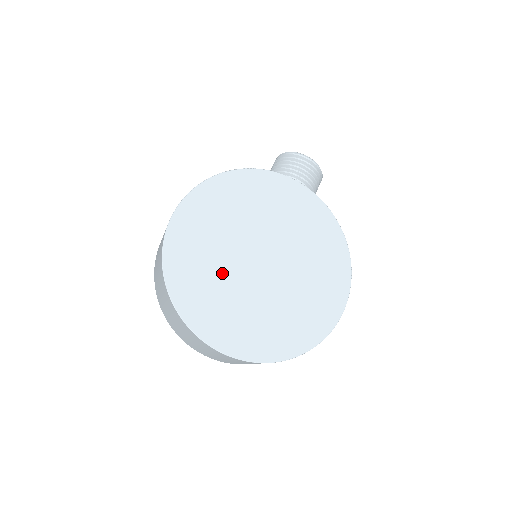
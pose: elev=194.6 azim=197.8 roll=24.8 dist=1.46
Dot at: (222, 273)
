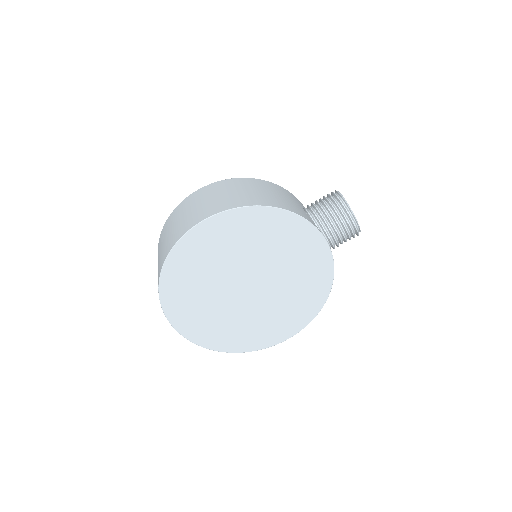
Dot at: (211, 281)
